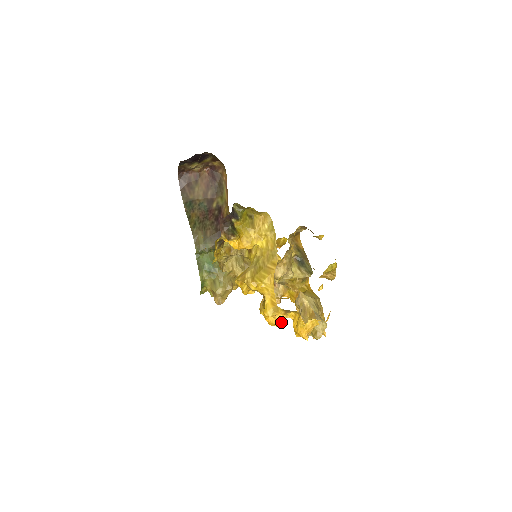
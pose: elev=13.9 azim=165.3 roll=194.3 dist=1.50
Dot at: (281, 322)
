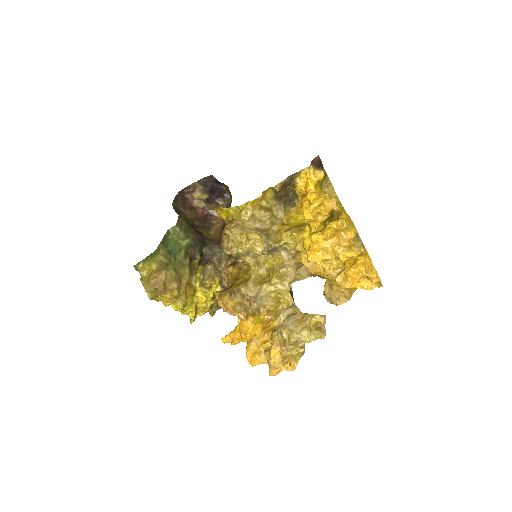
Dot at: (332, 254)
